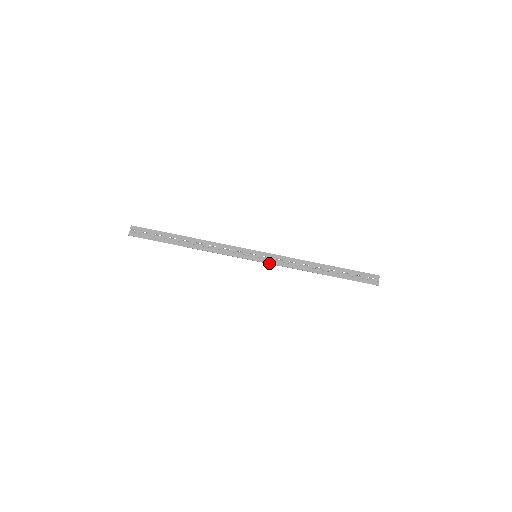
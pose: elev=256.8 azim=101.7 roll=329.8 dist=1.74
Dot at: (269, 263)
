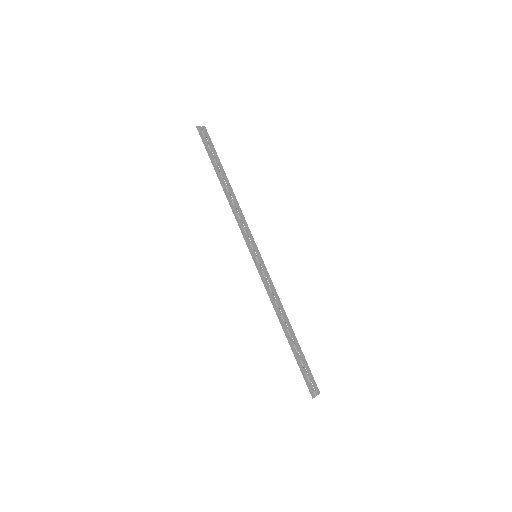
Dot at: (259, 272)
